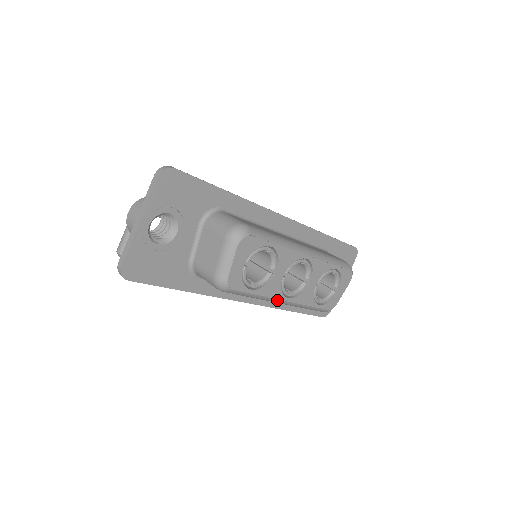
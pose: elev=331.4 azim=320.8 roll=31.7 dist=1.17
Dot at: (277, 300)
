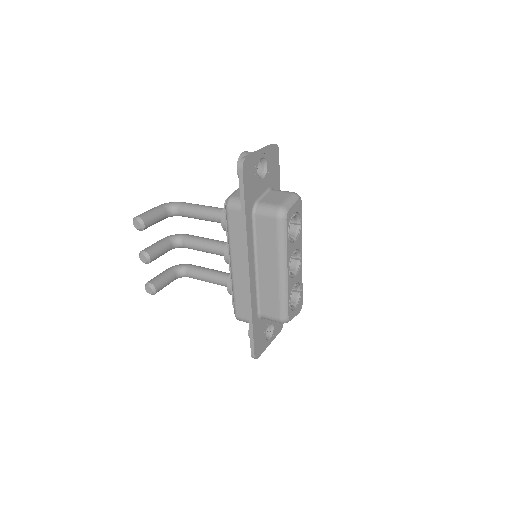
Dot at: (286, 263)
